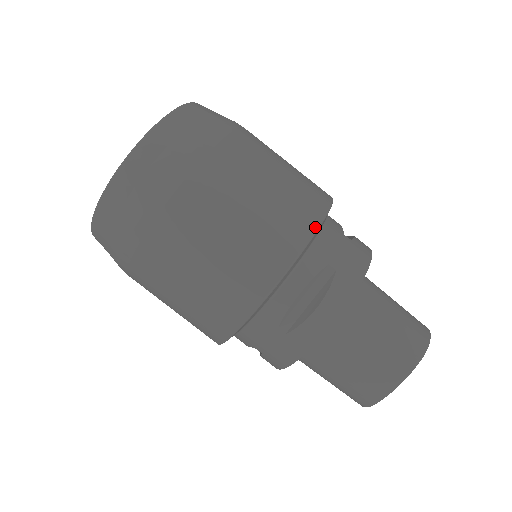
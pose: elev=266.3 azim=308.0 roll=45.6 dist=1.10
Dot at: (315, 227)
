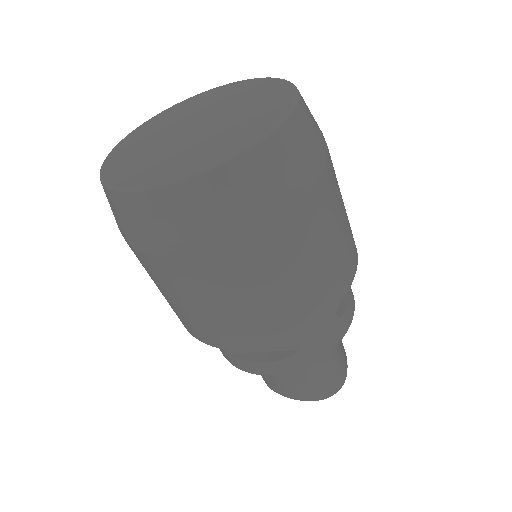
Dot at: (306, 329)
